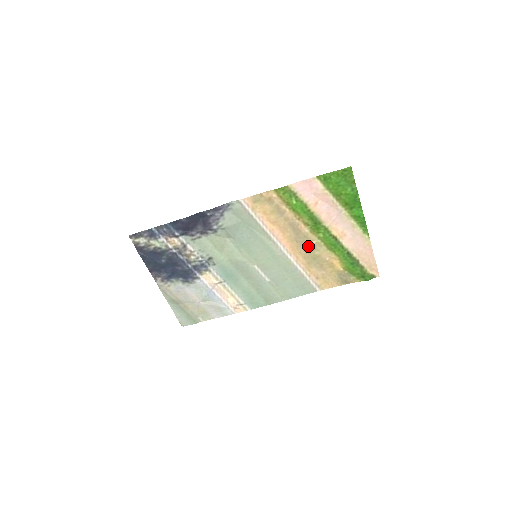
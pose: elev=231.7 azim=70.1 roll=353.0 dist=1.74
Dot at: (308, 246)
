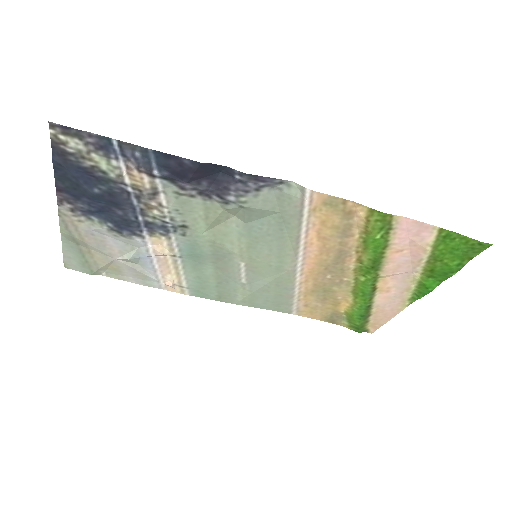
Dot at: (333, 278)
